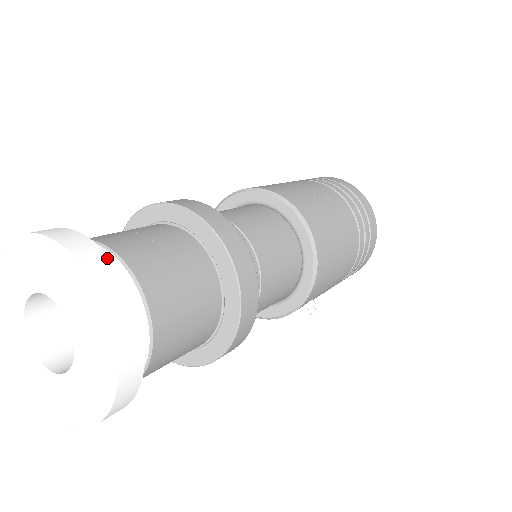
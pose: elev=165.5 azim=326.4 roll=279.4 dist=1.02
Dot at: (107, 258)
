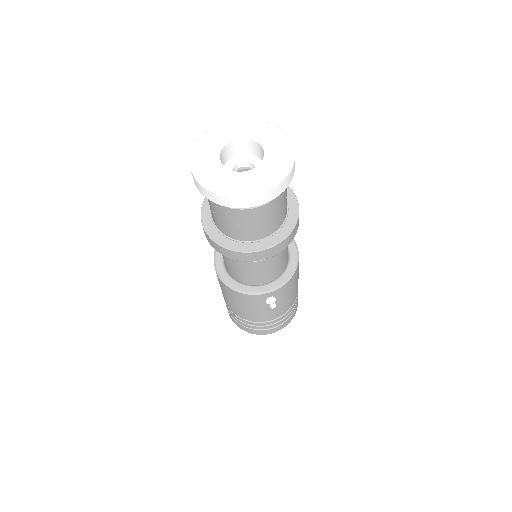
Dot at: occluded
